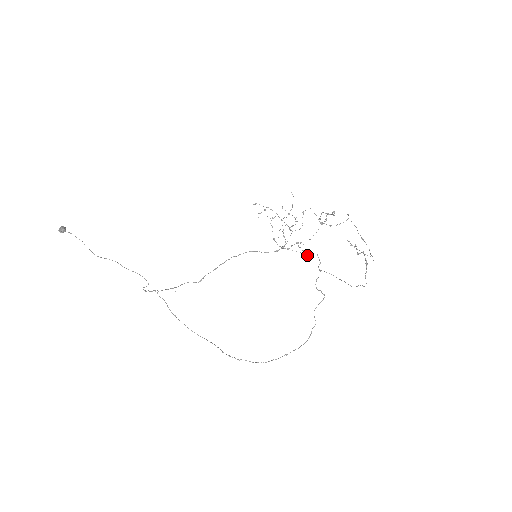
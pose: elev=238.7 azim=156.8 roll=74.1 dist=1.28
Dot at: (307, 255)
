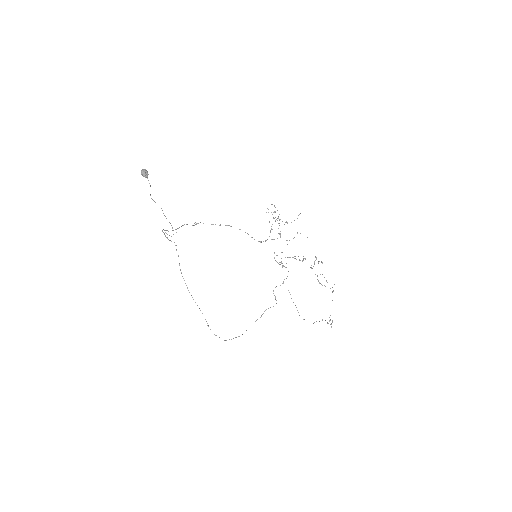
Dot at: (282, 267)
